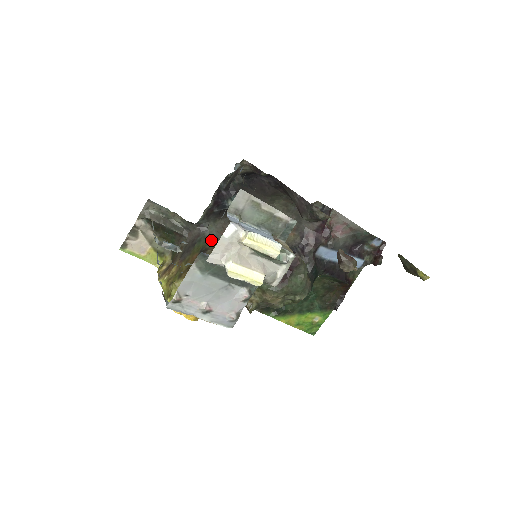
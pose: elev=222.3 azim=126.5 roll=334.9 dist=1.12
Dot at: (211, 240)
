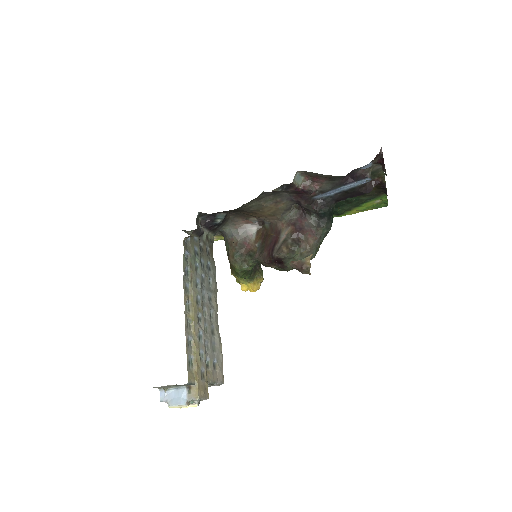
Dot at: (231, 242)
